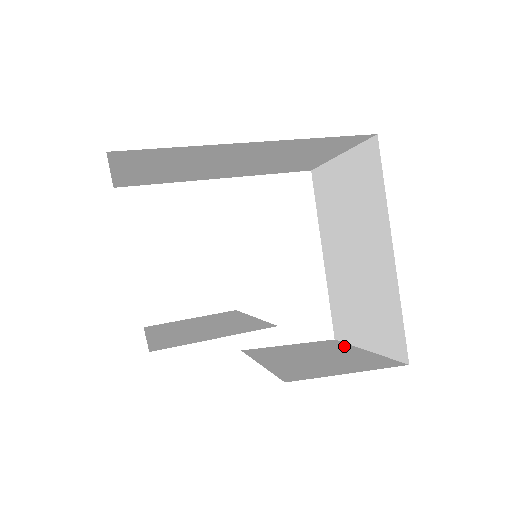
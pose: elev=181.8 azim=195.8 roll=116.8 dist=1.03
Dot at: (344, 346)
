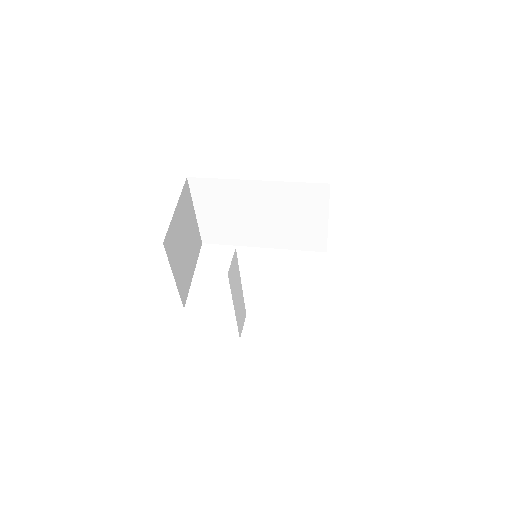
Dot at: occluded
